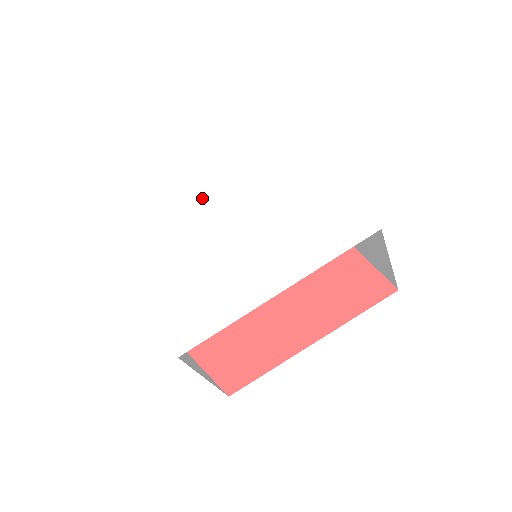
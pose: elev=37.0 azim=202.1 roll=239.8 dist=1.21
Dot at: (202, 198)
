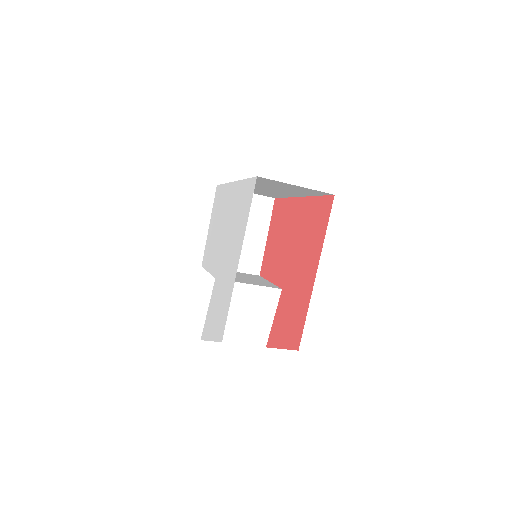
Dot at: (210, 253)
